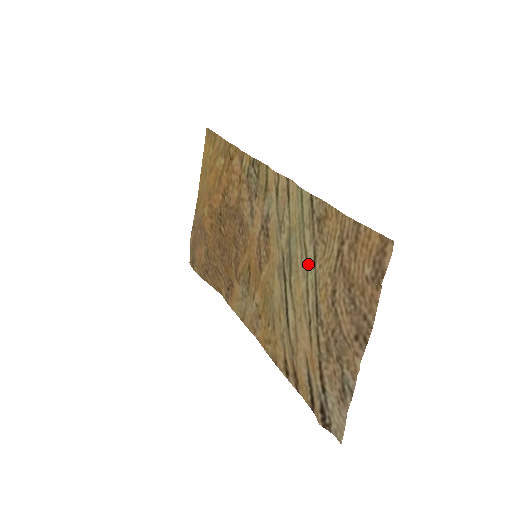
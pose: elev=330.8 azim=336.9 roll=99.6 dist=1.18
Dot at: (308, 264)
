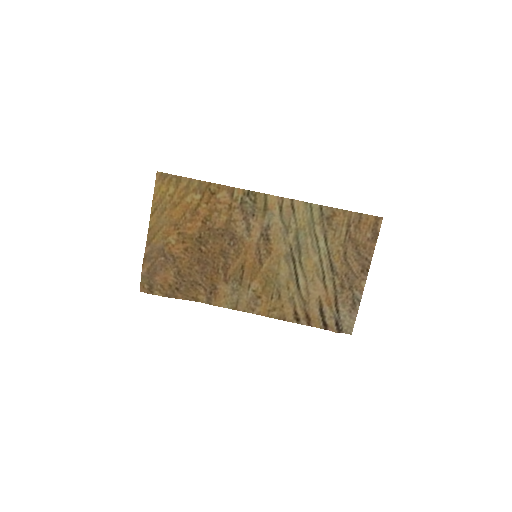
Dot at: (320, 245)
